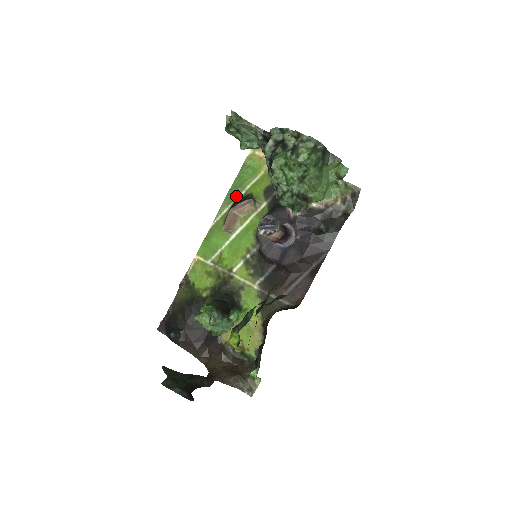
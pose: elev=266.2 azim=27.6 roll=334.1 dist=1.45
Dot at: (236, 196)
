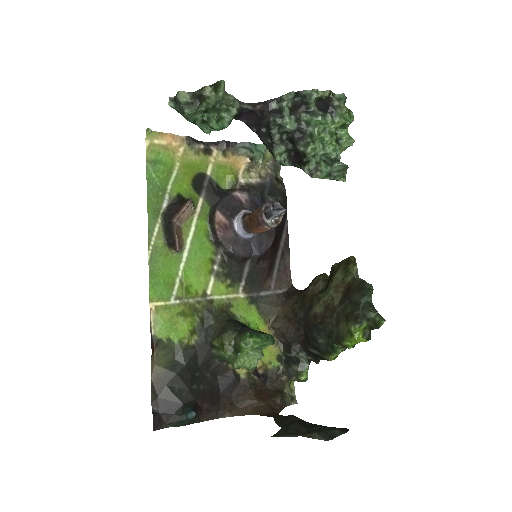
Dot at: (161, 204)
